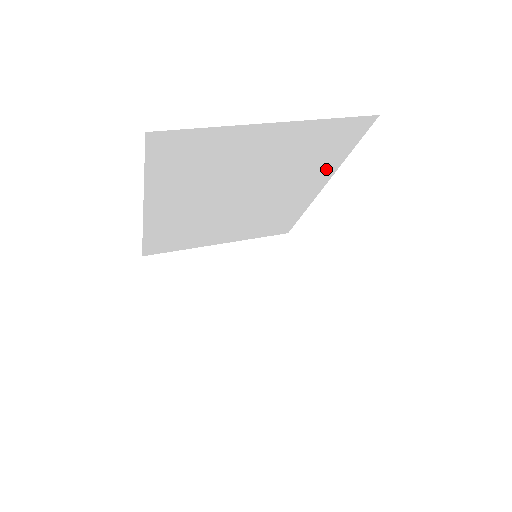
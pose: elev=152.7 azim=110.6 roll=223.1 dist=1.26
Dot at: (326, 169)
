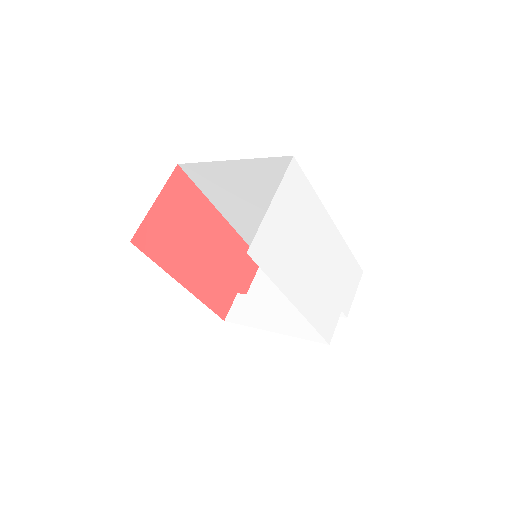
Dot at: occluded
